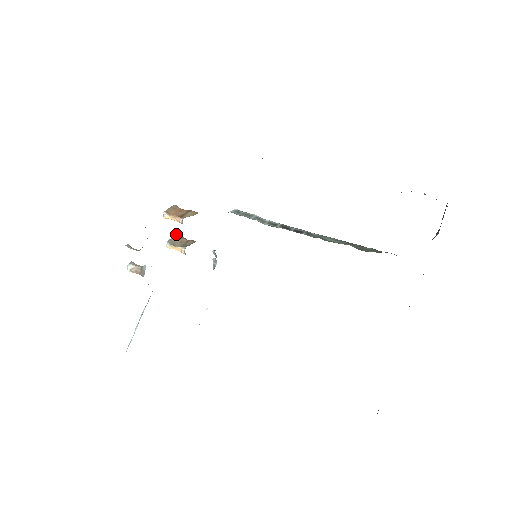
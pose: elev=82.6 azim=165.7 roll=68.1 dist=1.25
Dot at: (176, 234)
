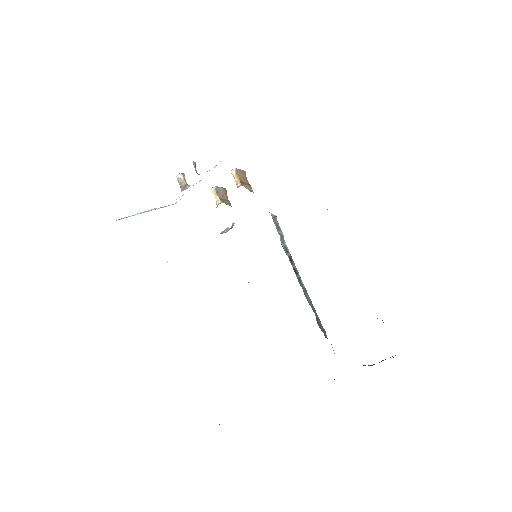
Dot at: (225, 188)
